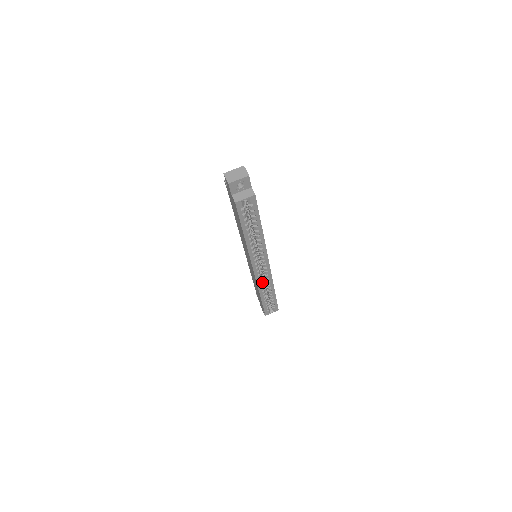
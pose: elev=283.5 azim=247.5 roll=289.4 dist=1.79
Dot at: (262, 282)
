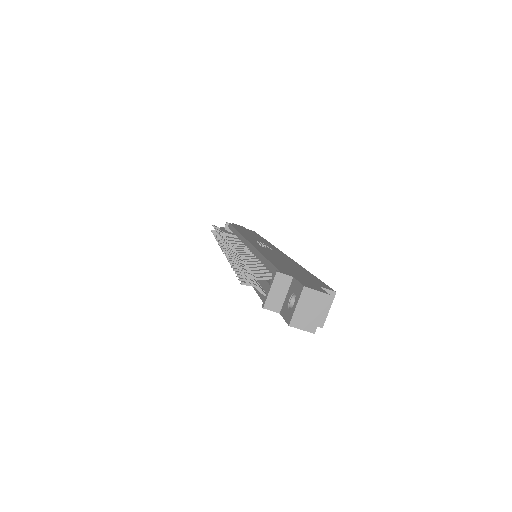
Dot at: occluded
